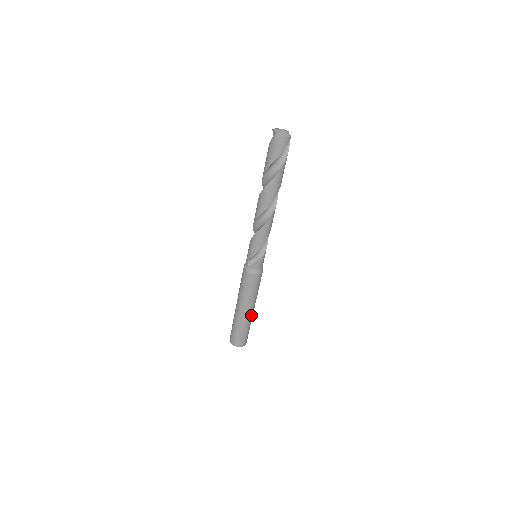
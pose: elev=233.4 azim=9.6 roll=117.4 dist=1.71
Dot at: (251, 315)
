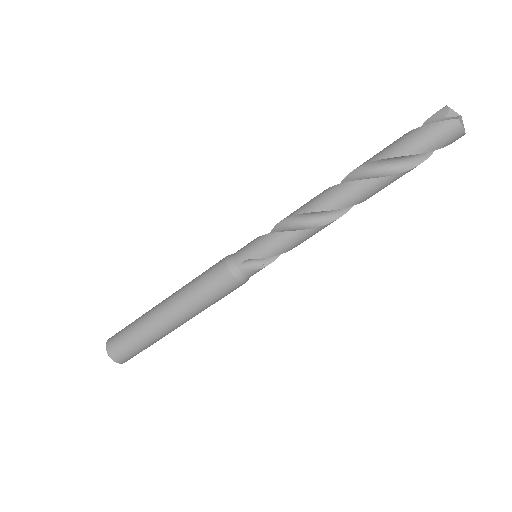
Dot at: (176, 328)
